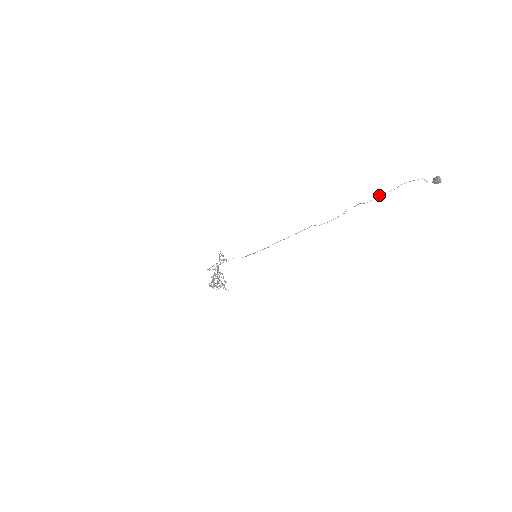
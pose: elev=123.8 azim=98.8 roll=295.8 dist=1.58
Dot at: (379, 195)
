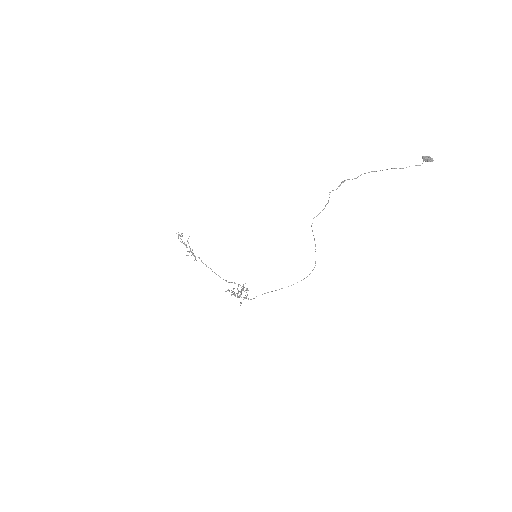
Dot at: occluded
